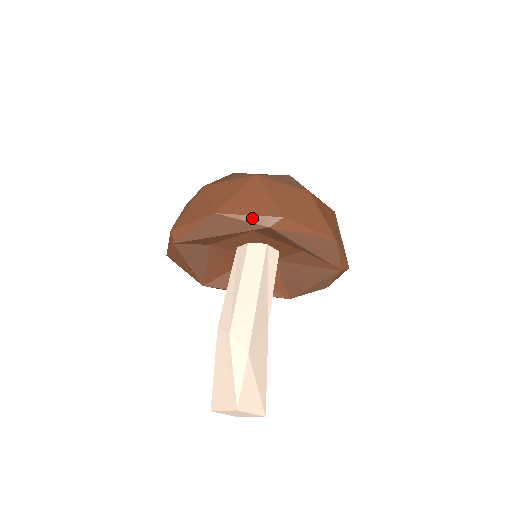
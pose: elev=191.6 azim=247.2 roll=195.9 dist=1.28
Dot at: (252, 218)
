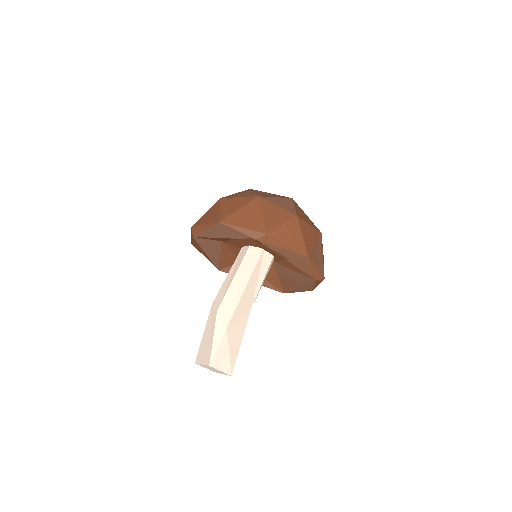
Dot at: (244, 230)
